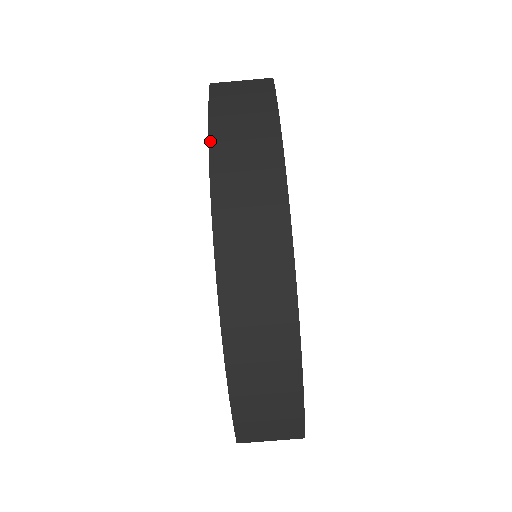
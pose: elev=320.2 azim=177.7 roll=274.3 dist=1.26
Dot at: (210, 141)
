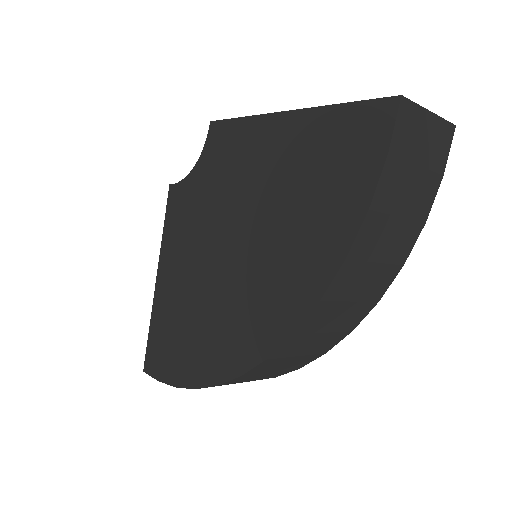
Dot at: (349, 257)
